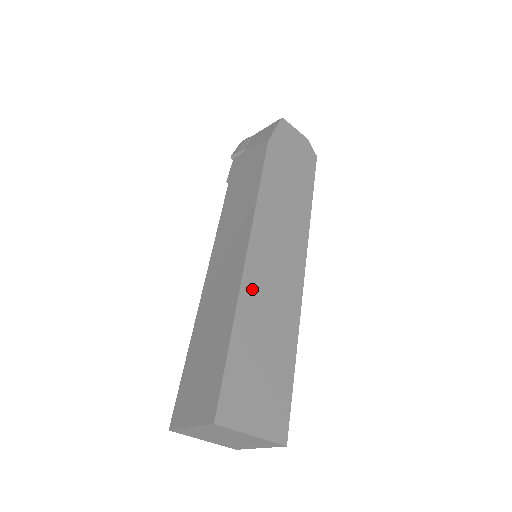
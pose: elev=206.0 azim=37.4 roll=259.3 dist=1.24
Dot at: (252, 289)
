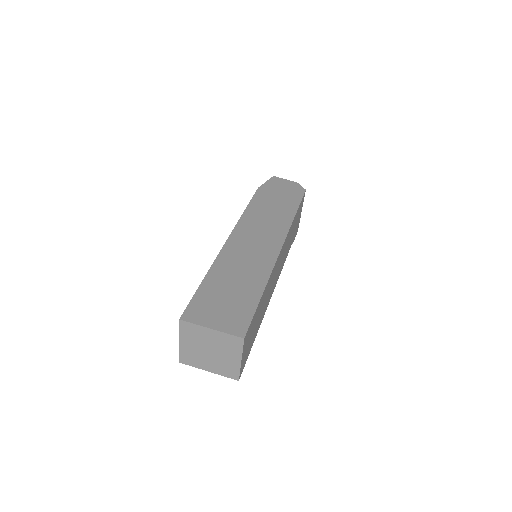
Dot at: (228, 257)
